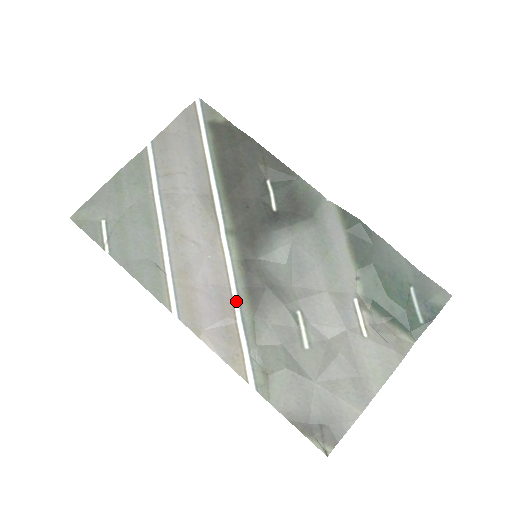
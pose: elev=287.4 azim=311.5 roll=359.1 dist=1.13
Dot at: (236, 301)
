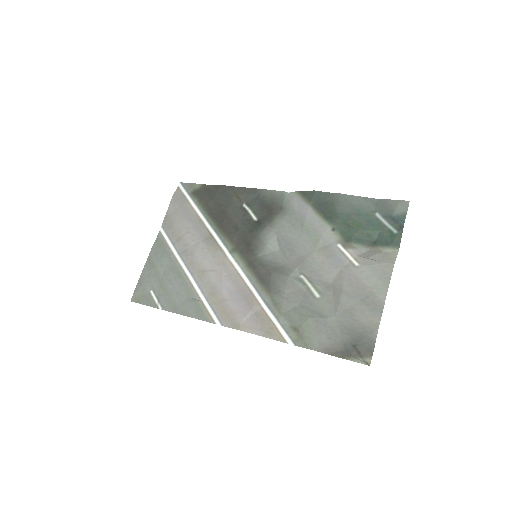
Dot at: (255, 293)
